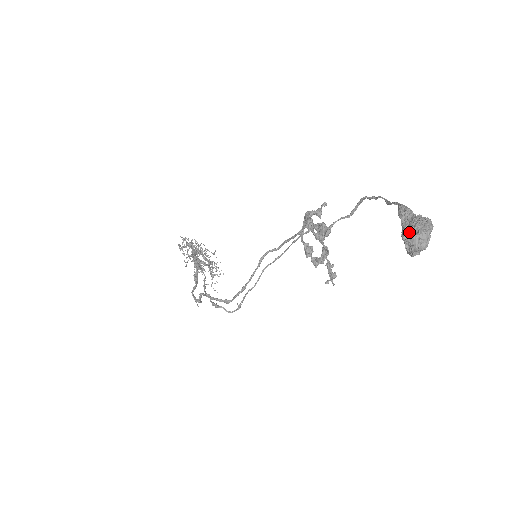
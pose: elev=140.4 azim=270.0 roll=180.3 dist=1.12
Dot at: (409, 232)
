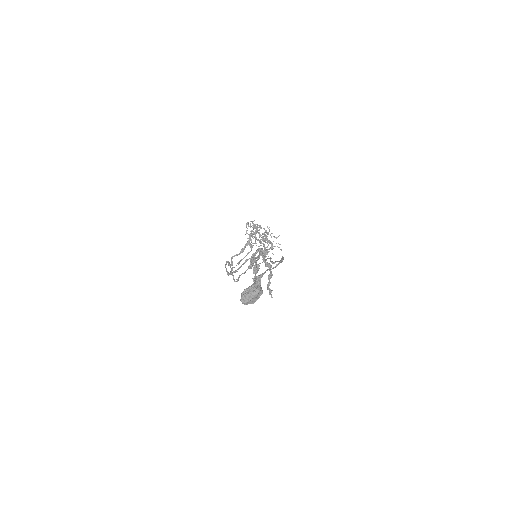
Dot at: occluded
